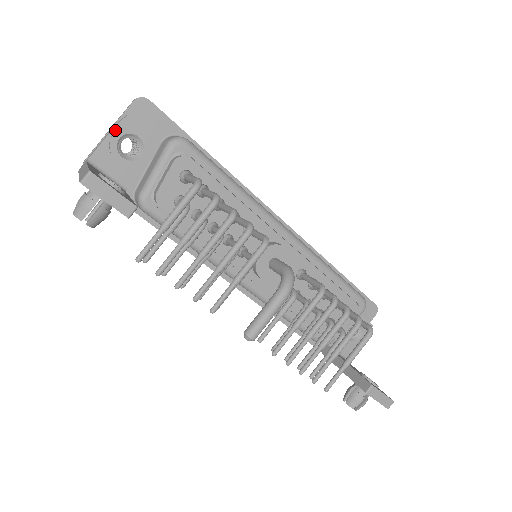
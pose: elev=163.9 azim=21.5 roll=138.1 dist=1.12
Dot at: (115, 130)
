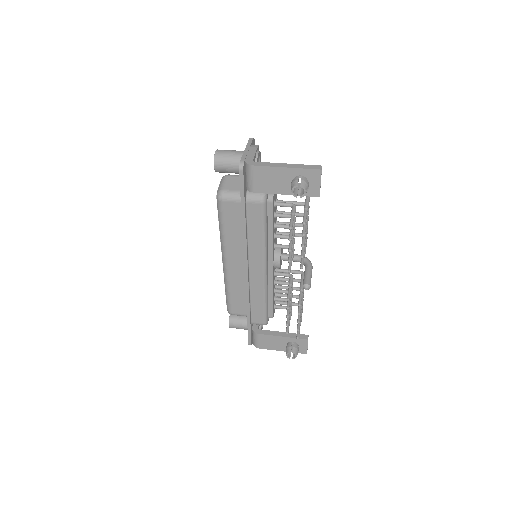
Dot at: (257, 150)
